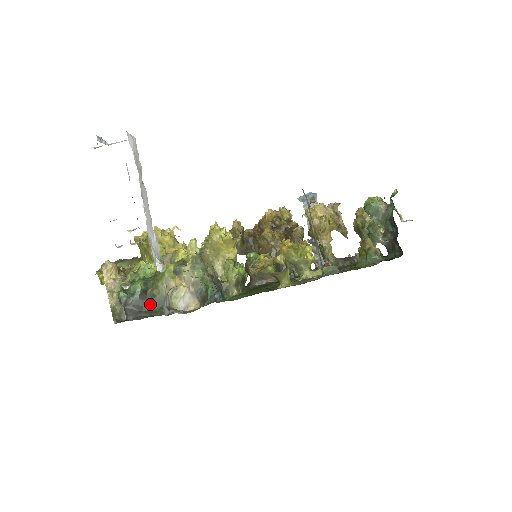
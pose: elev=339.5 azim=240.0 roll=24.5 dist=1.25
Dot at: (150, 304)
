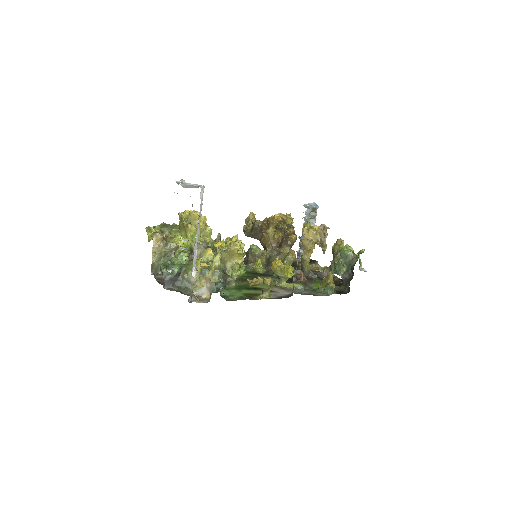
Dot at: (180, 282)
